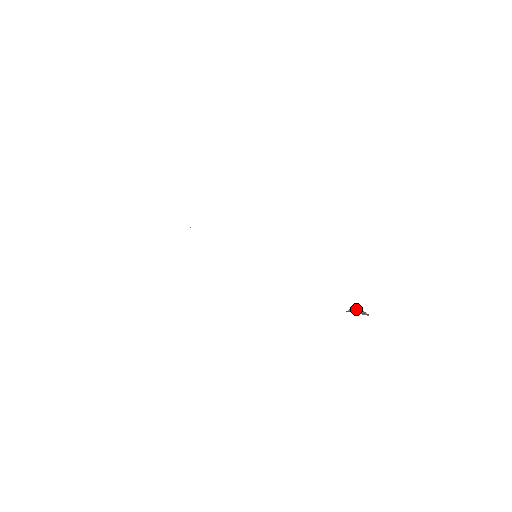
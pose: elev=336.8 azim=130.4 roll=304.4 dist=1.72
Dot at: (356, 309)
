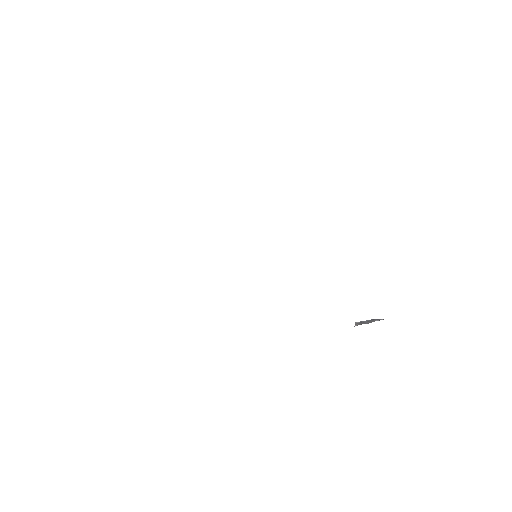
Dot at: (364, 321)
